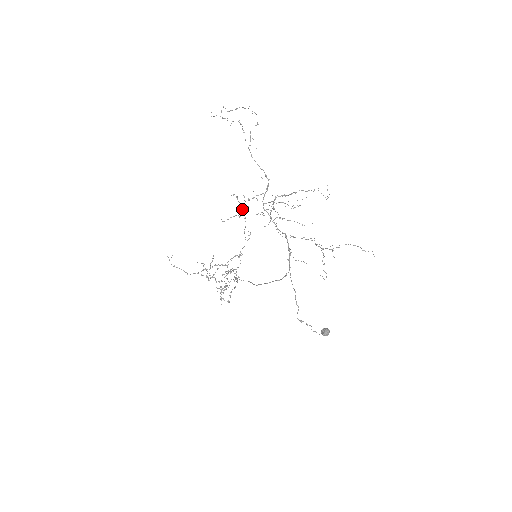
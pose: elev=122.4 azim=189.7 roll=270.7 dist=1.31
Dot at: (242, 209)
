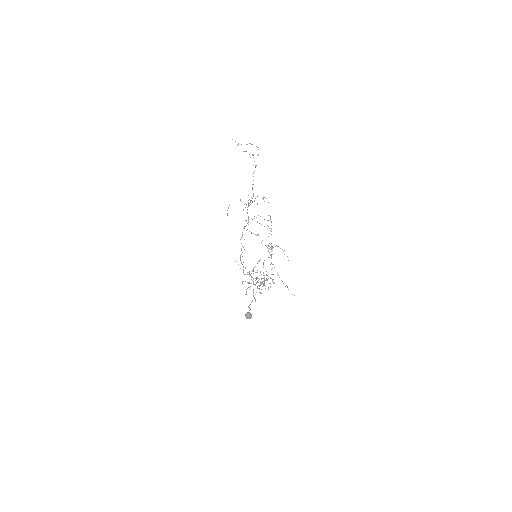
Dot at: occluded
